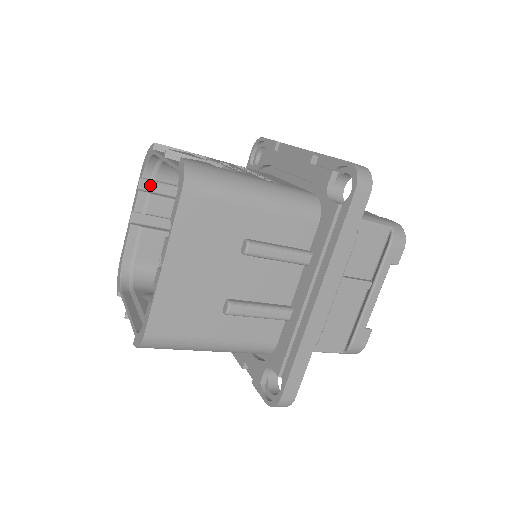
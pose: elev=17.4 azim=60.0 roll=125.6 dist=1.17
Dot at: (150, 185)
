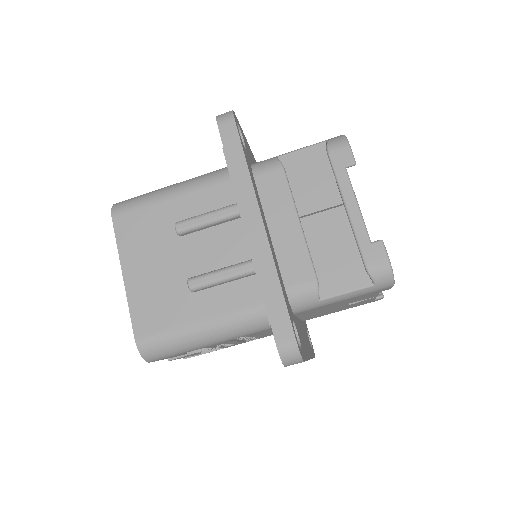
Dot at: occluded
